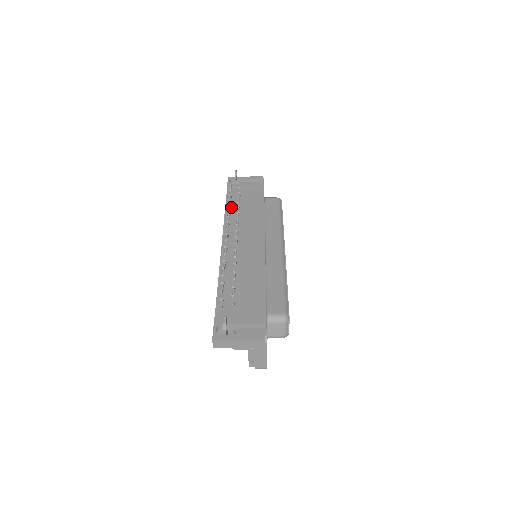
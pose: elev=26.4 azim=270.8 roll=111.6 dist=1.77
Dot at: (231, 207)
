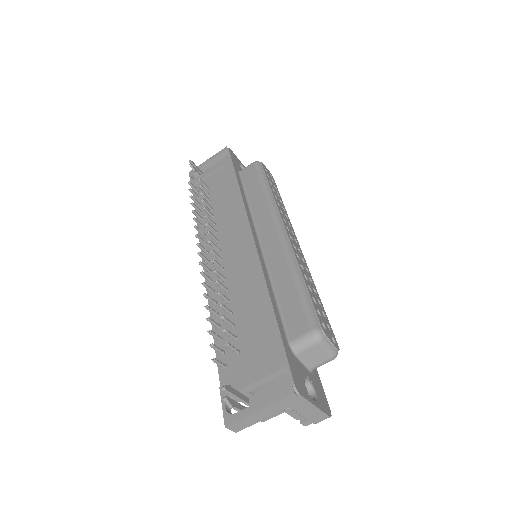
Dot at: (202, 210)
